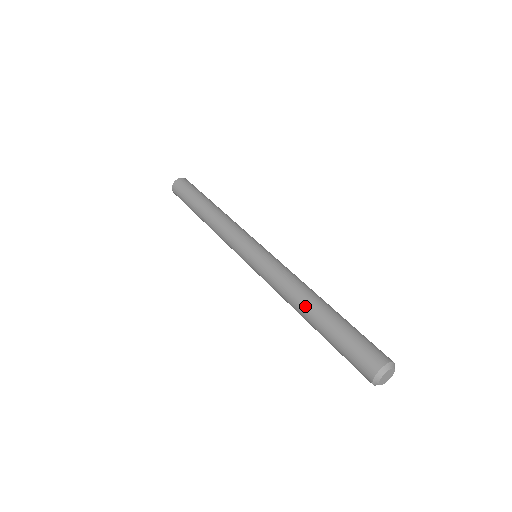
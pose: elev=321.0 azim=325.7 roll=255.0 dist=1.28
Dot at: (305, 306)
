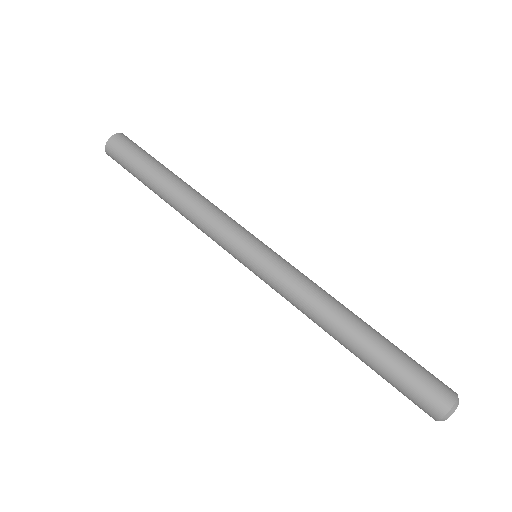
Dot at: occluded
